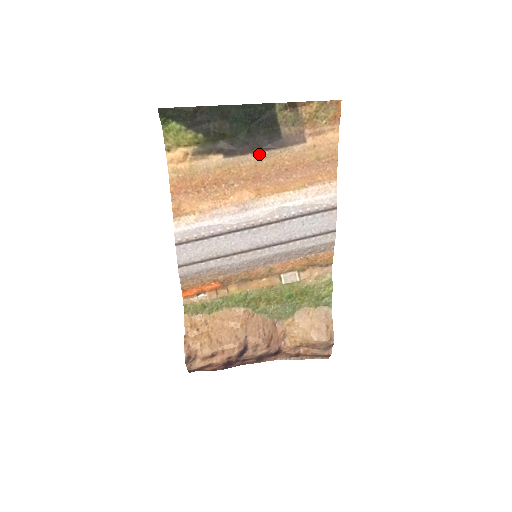
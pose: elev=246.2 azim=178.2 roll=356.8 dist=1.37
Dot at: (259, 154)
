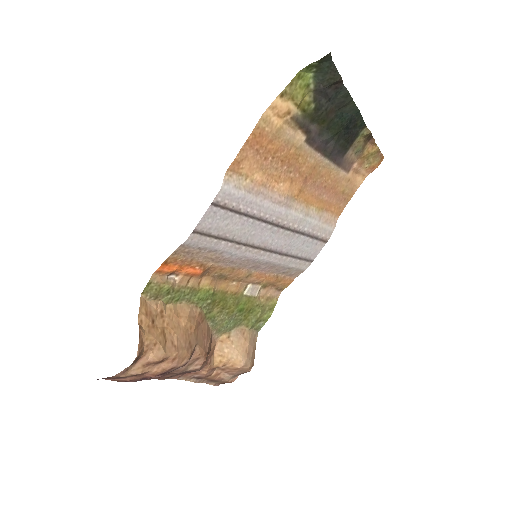
Dot at: (323, 159)
